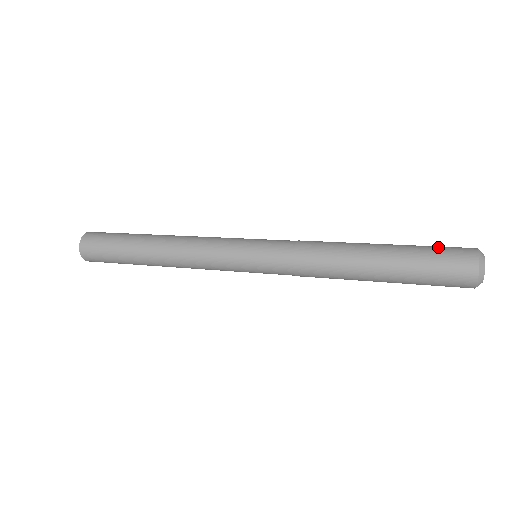
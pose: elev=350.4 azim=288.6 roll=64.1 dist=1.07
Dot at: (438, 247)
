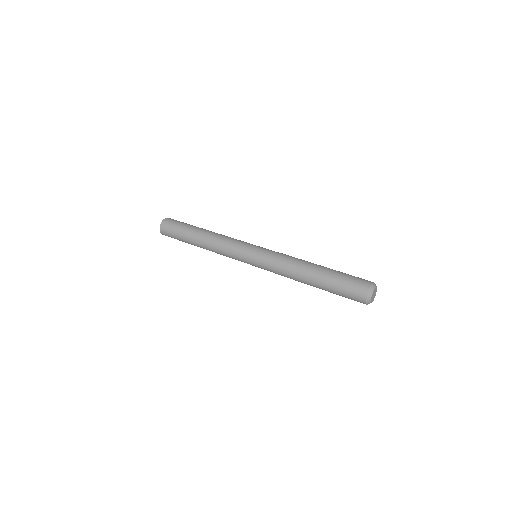
Dot at: (351, 278)
